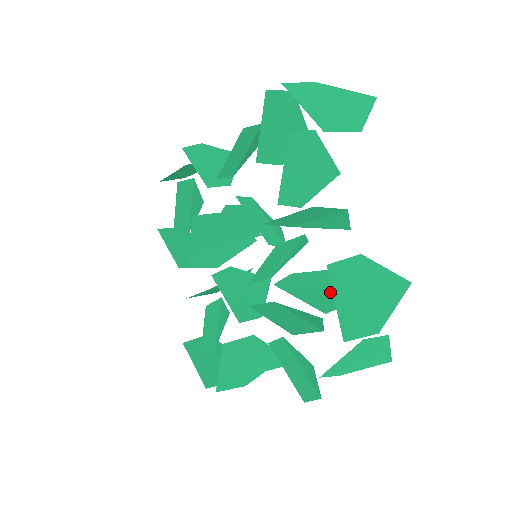
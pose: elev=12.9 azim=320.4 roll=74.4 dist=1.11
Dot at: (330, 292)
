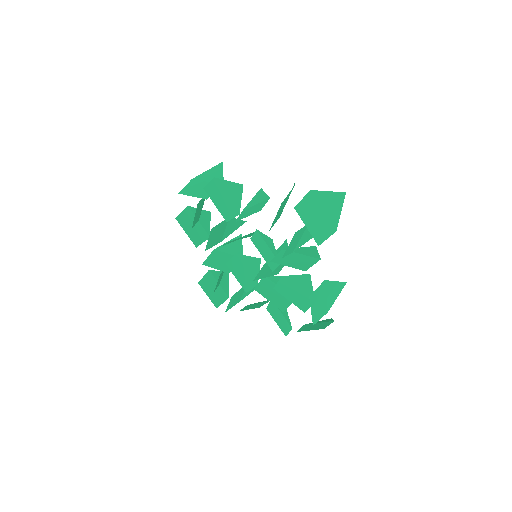
Dot at: (305, 293)
